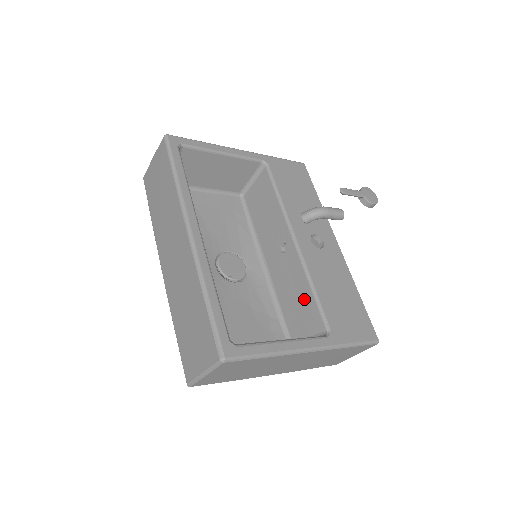
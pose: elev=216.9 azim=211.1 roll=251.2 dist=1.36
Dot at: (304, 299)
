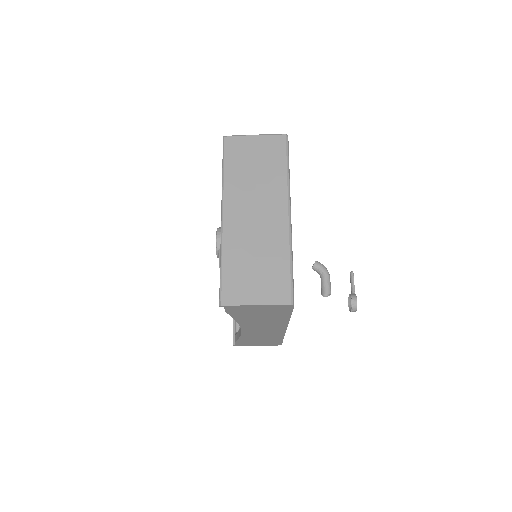
Dot at: occluded
